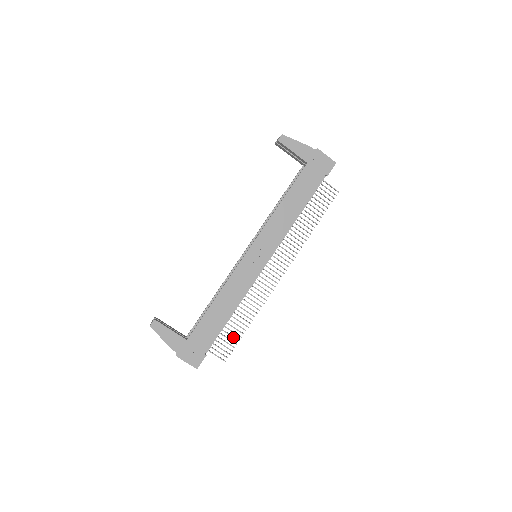
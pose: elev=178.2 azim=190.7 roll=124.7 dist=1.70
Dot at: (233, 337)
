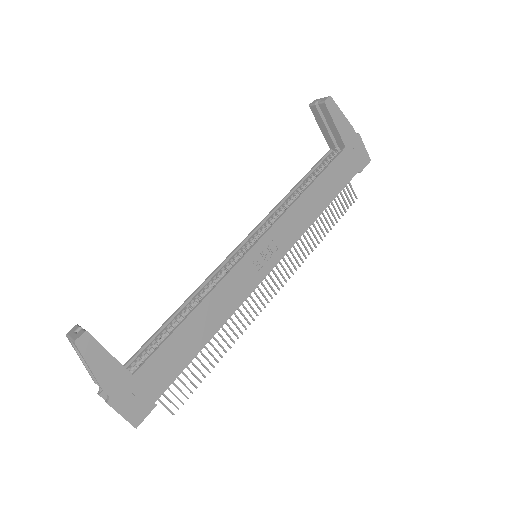
Dot at: (195, 376)
